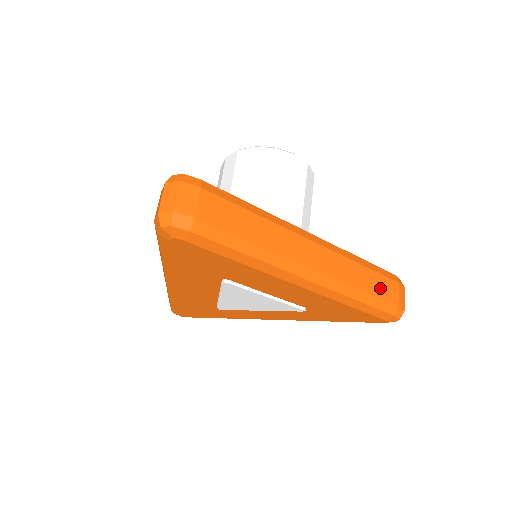
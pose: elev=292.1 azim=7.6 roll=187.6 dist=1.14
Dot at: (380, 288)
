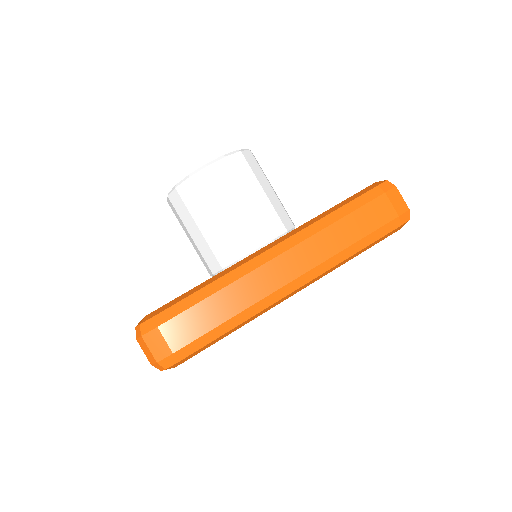
Dot at: (367, 222)
